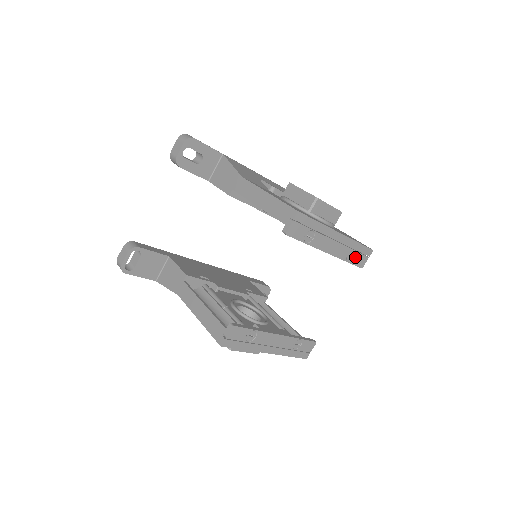
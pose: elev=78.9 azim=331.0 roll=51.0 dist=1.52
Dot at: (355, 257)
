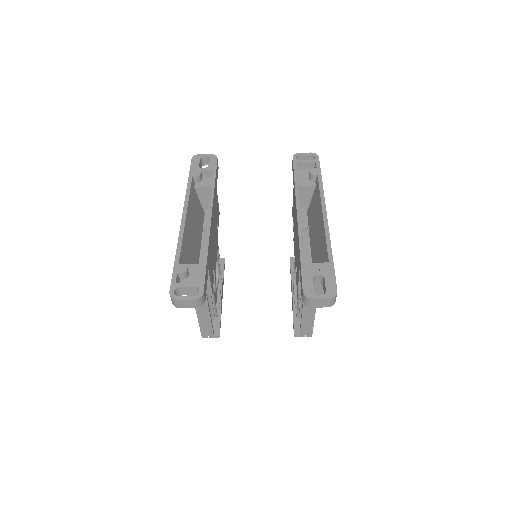
Dot at: occluded
